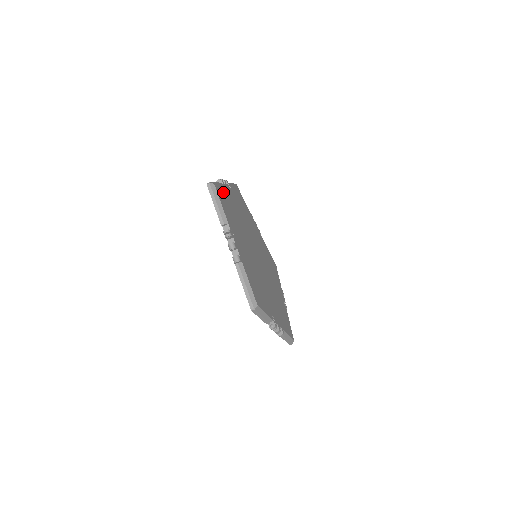
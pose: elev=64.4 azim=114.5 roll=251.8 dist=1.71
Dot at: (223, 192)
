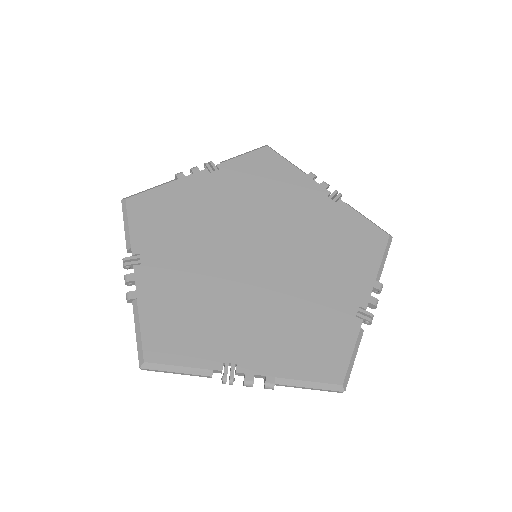
Dot at: (153, 321)
